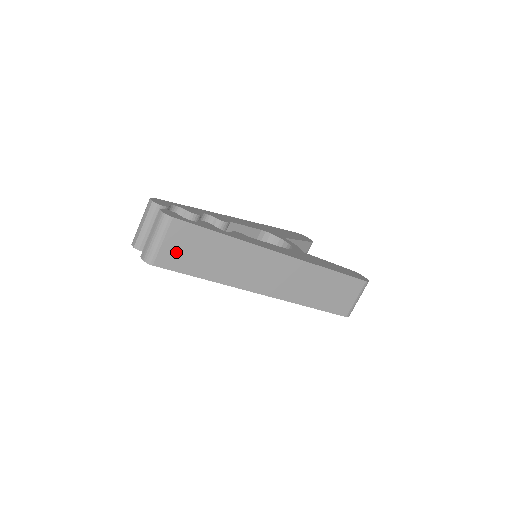
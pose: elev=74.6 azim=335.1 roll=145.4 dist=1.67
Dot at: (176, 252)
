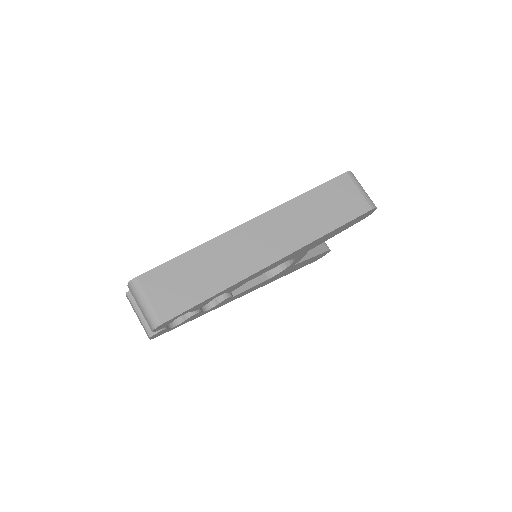
Dot at: (168, 298)
